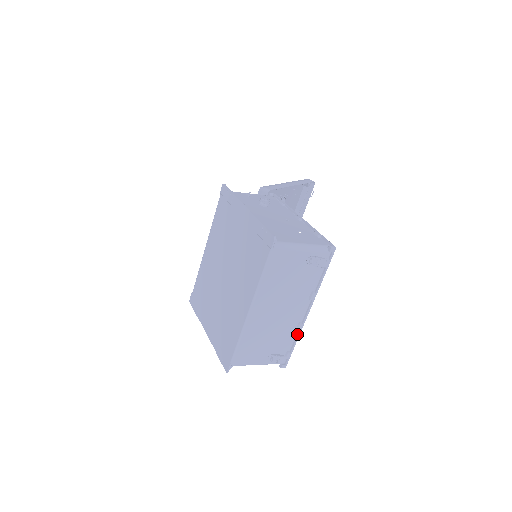
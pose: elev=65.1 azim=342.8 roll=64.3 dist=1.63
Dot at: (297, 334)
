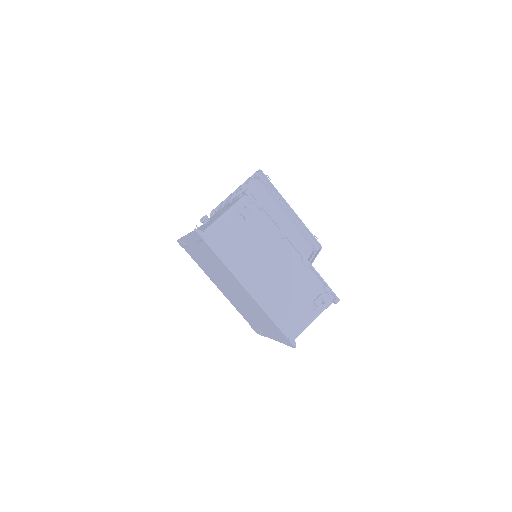
Dot at: (311, 269)
